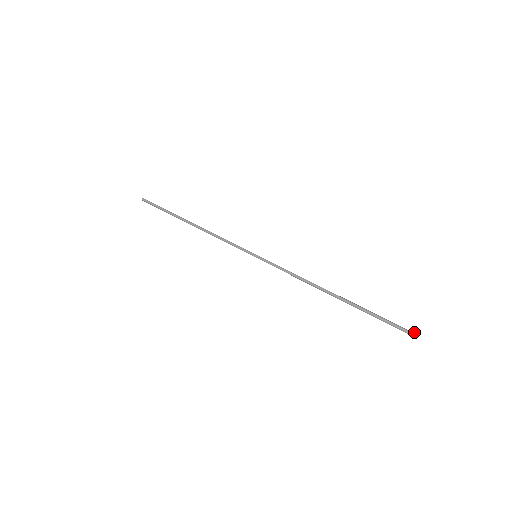
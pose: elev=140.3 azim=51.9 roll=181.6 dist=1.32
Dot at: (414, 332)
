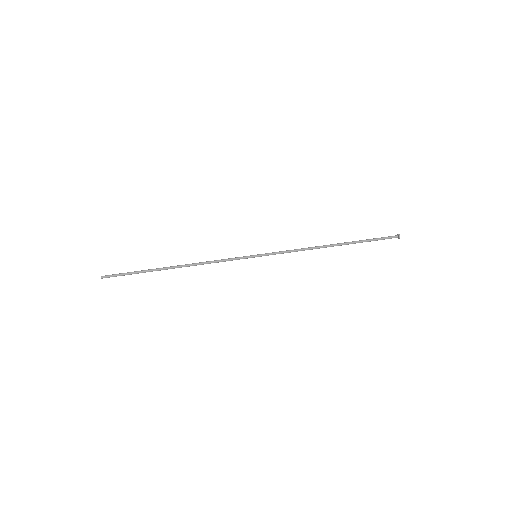
Dot at: (399, 236)
